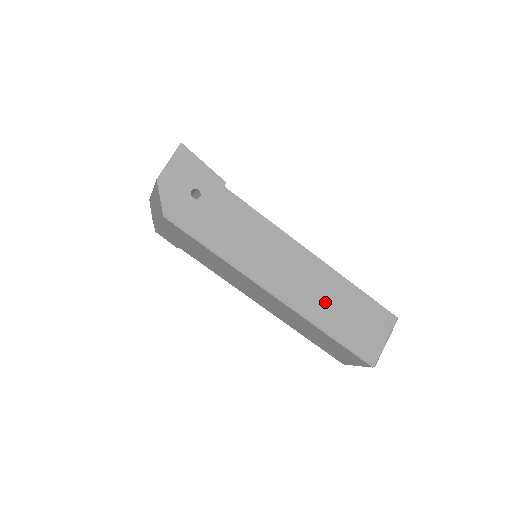
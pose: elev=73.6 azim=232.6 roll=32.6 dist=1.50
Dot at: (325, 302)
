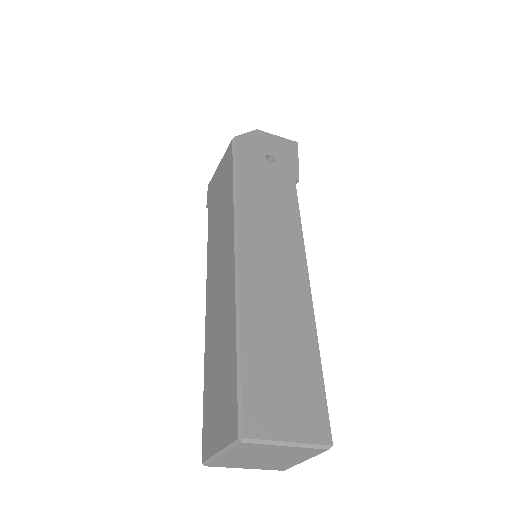
Dot at: (272, 317)
